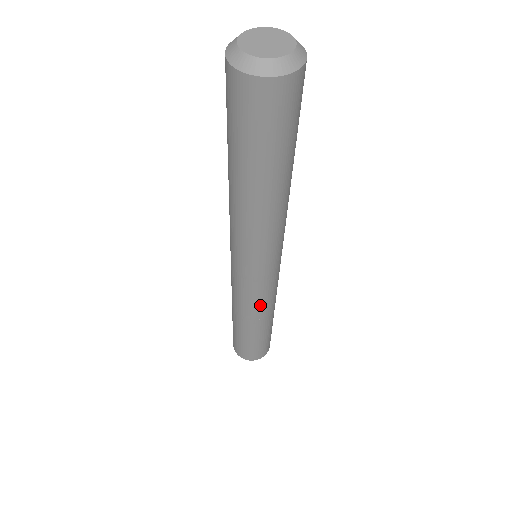
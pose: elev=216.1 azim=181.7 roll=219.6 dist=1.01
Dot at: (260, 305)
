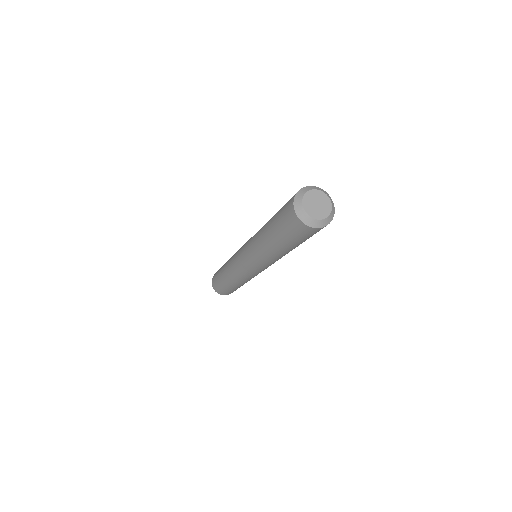
Dot at: (249, 279)
